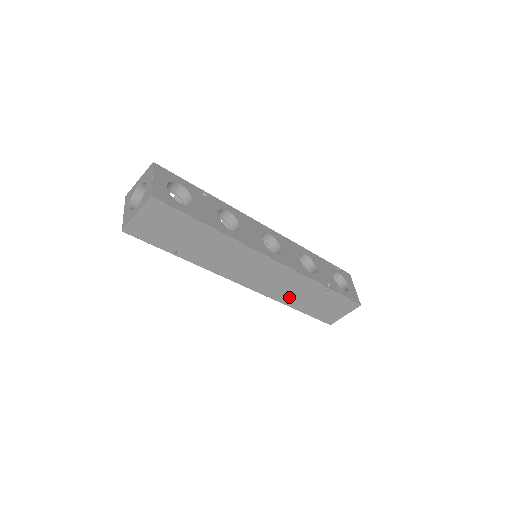
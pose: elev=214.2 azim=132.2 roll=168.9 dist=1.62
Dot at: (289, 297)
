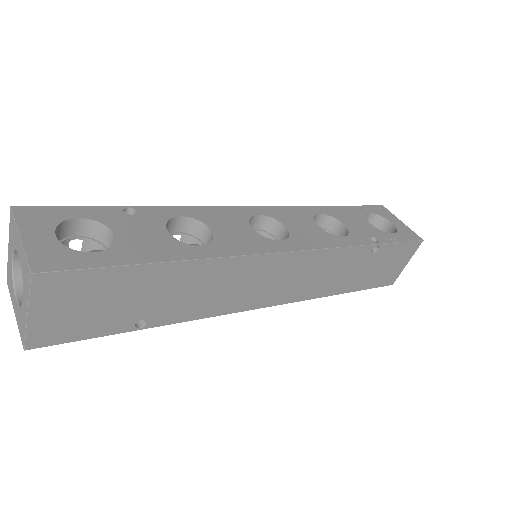
Dot at: (329, 285)
